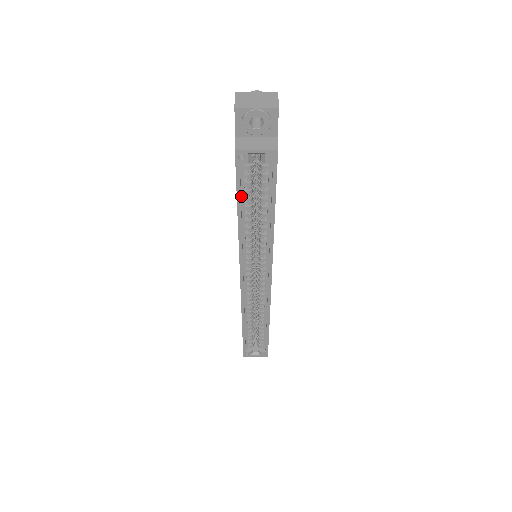
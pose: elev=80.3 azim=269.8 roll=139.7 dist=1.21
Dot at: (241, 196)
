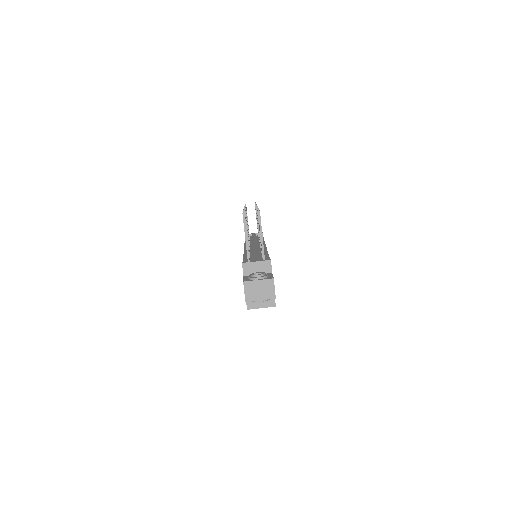
Dot at: occluded
